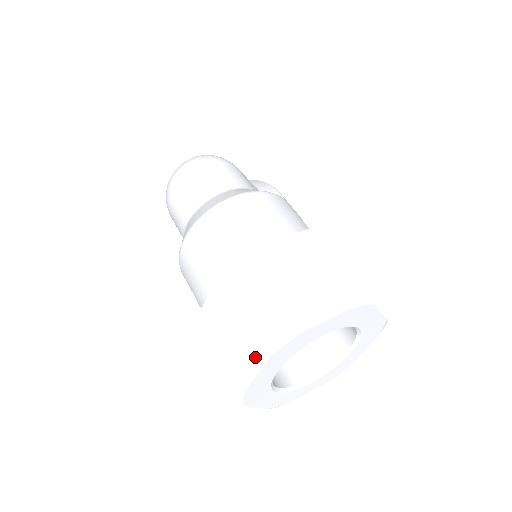
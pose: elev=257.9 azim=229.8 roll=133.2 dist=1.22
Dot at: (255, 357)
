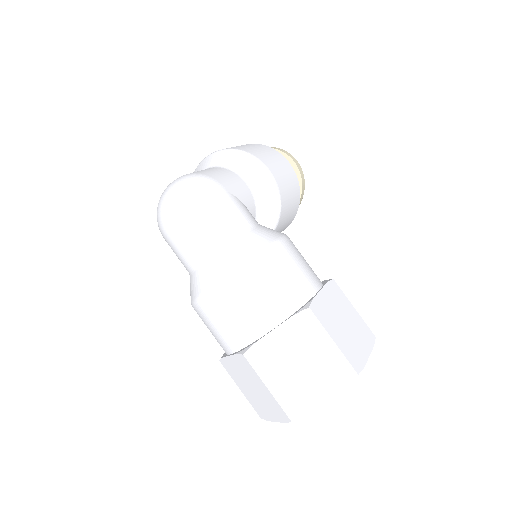
Dot at: (274, 414)
